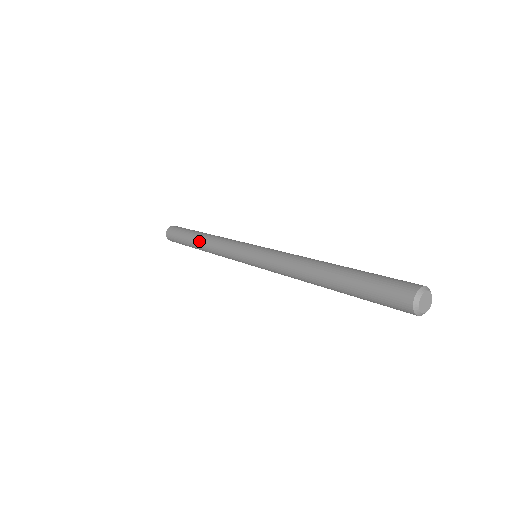
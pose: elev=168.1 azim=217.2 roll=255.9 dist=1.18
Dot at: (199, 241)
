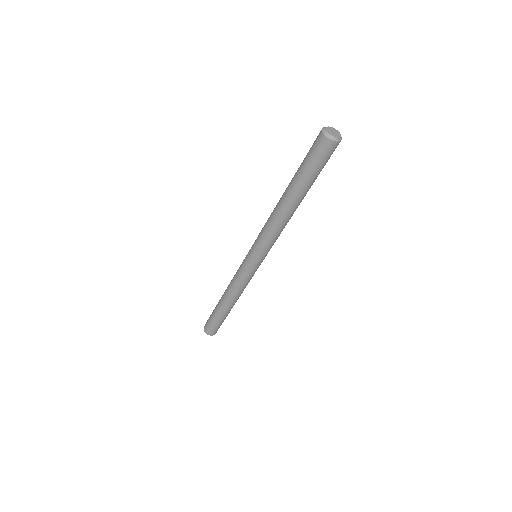
Dot at: occluded
